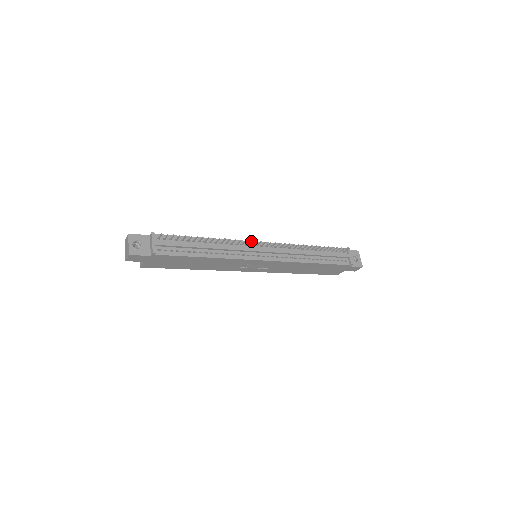
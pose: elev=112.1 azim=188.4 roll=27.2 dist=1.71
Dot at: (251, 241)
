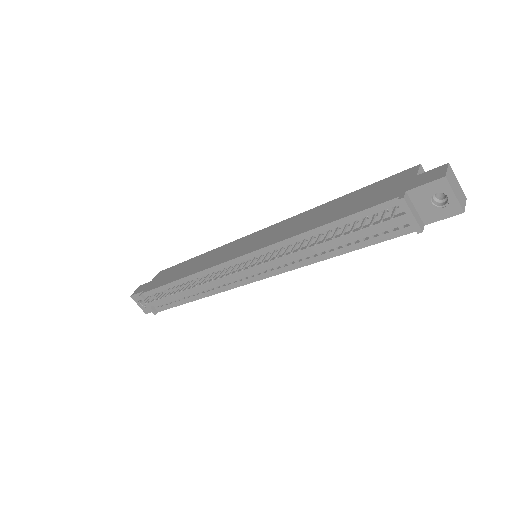
Dot at: (218, 278)
